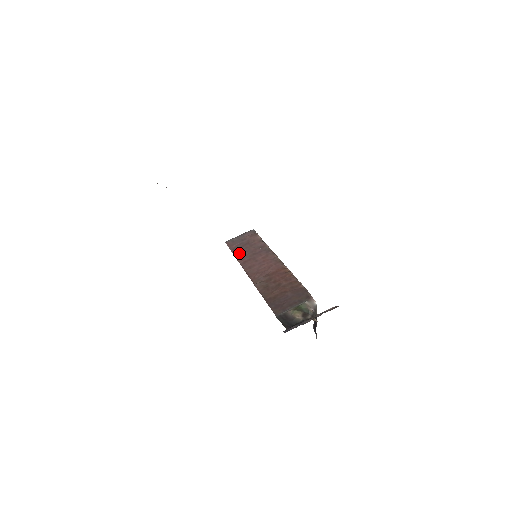
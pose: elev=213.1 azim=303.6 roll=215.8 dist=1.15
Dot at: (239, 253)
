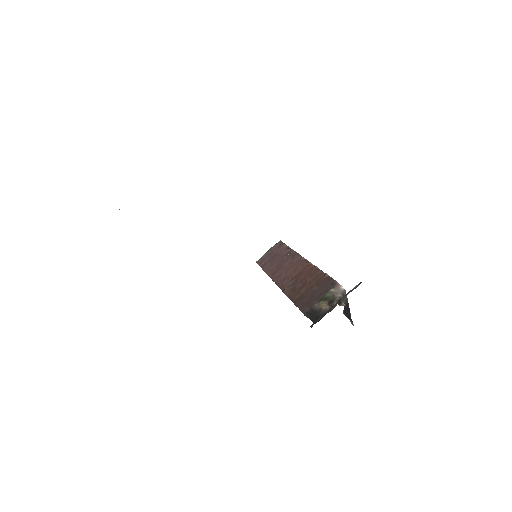
Dot at: (268, 267)
